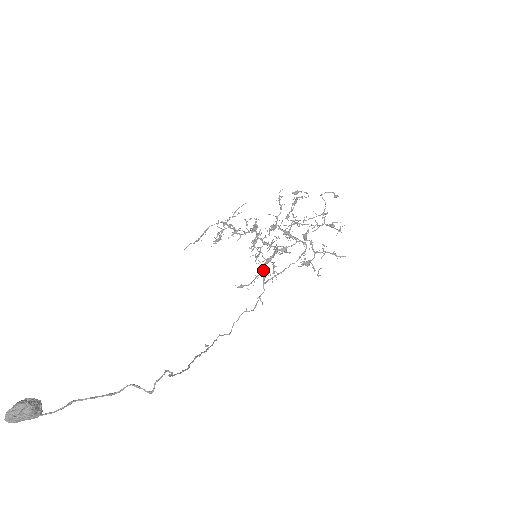
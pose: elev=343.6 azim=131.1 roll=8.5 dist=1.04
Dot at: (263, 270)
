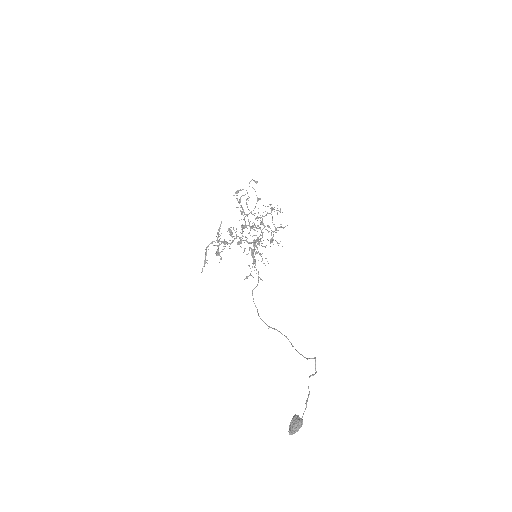
Dot at: (254, 260)
